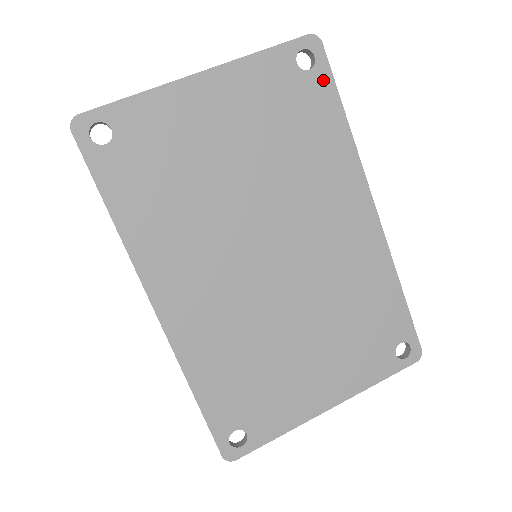
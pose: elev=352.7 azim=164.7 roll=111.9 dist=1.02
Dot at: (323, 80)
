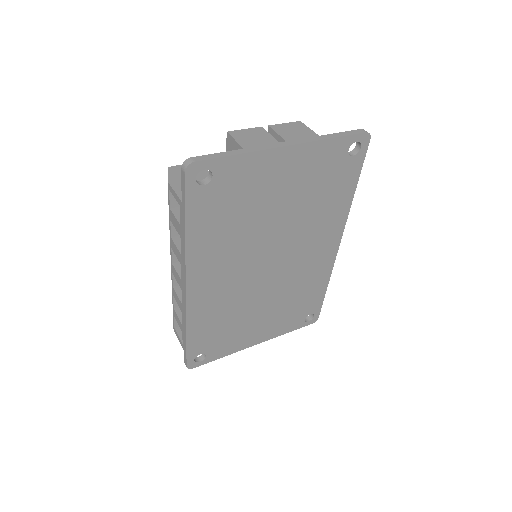
Dot at: (357, 164)
